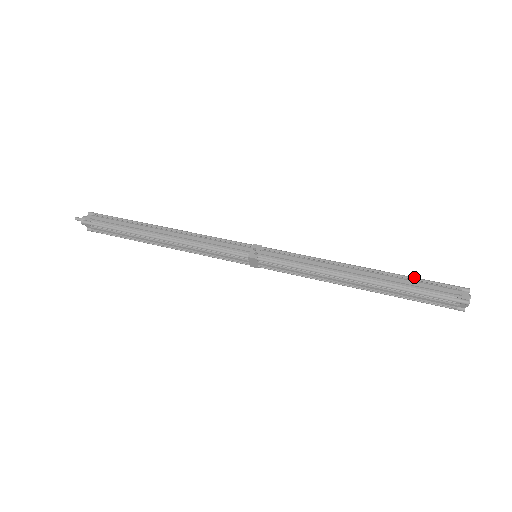
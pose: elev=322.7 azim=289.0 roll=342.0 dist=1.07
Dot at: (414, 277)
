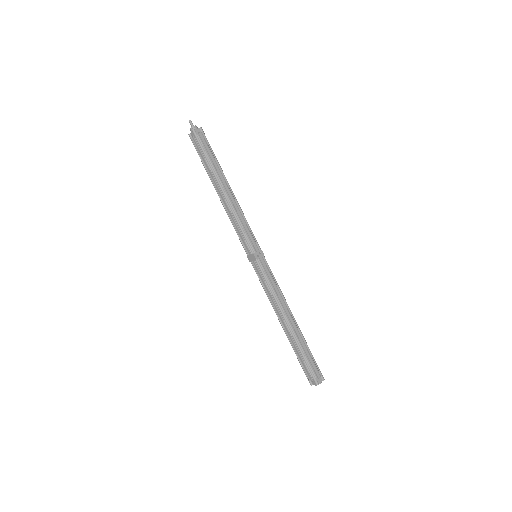
Dot at: occluded
